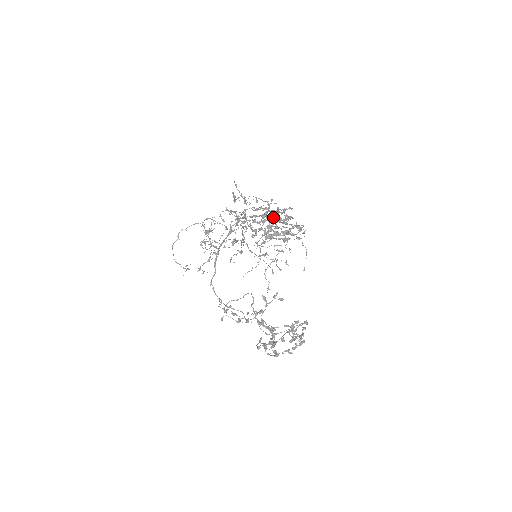
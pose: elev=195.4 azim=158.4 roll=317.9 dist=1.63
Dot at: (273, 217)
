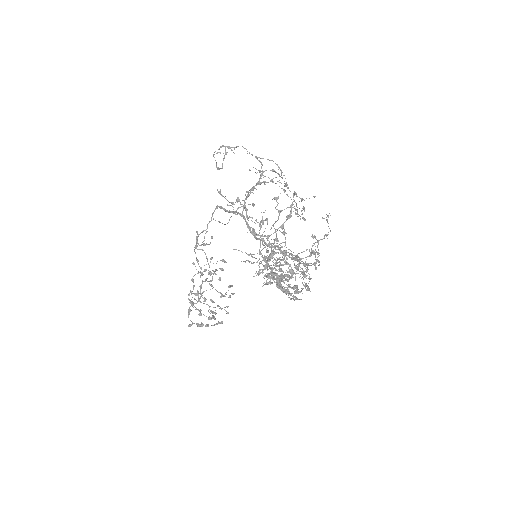
Dot at: occluded
